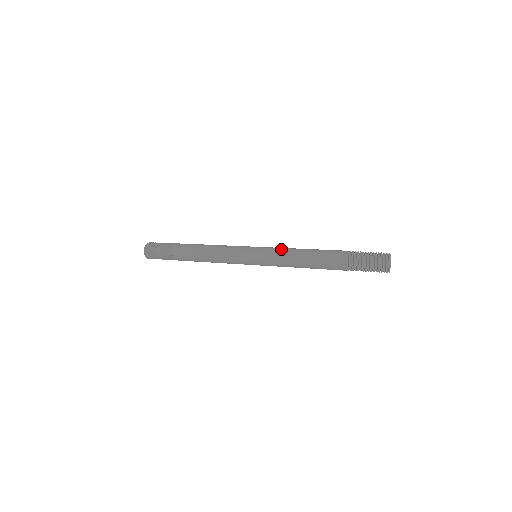
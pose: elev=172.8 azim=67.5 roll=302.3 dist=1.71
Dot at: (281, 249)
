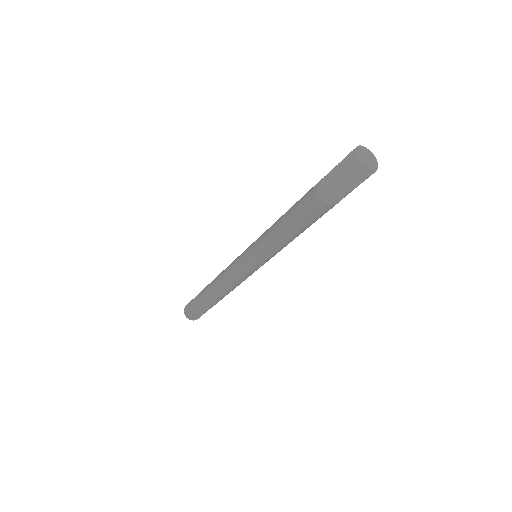
Dot at: occluded
